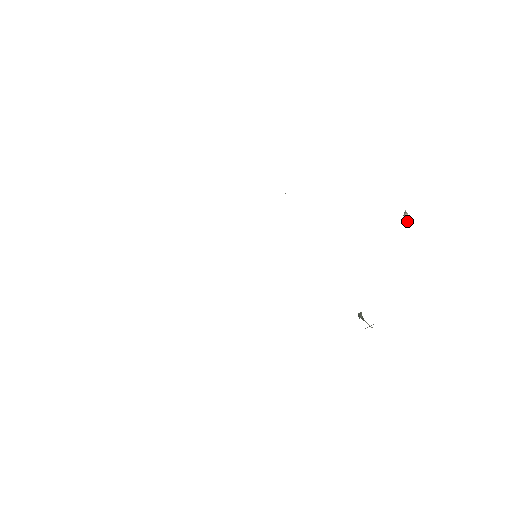
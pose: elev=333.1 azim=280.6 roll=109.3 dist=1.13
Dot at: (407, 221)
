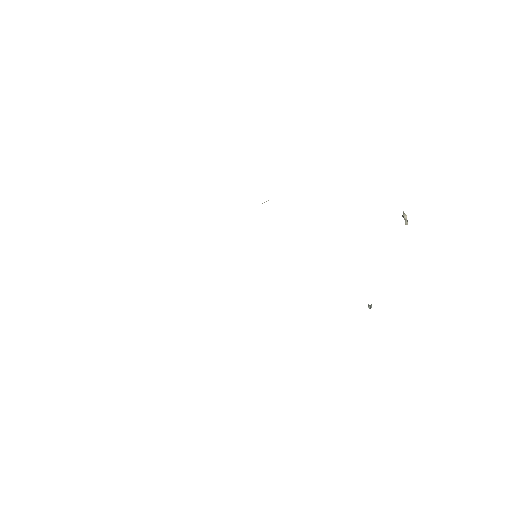
Dot at: (406, 220)
